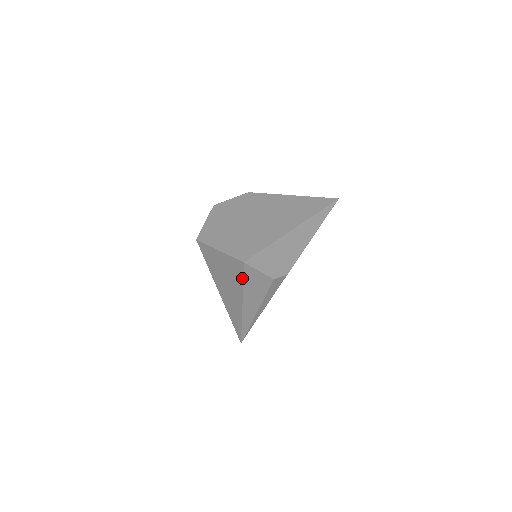
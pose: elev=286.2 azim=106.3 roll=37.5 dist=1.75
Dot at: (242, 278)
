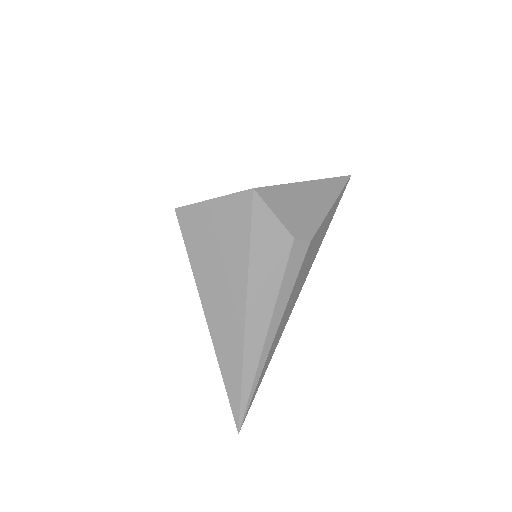
Dot at: (248, 231)
